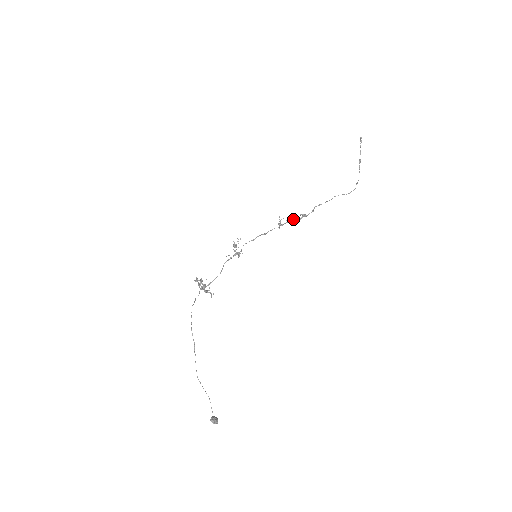
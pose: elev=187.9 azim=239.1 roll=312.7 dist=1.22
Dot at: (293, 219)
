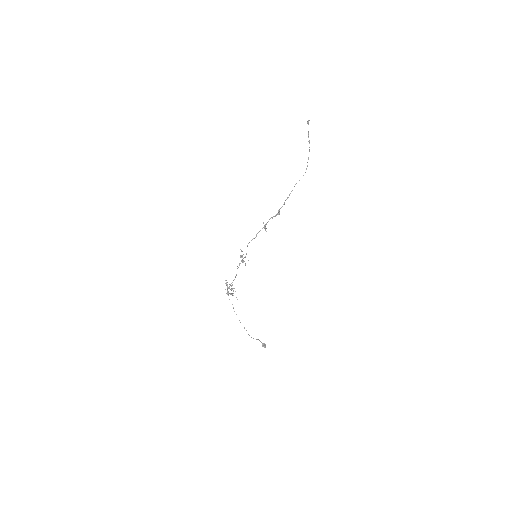
Dot at: (272, 218)
